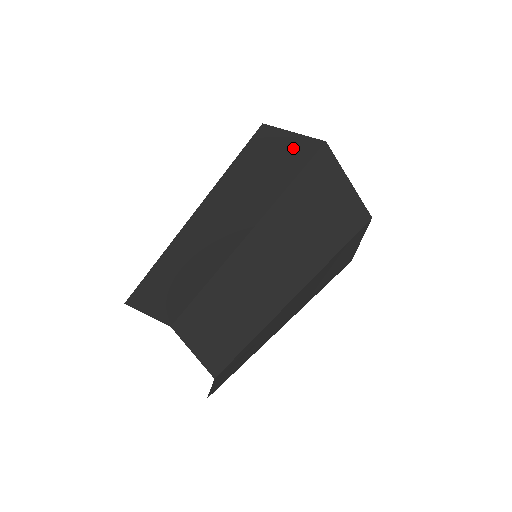
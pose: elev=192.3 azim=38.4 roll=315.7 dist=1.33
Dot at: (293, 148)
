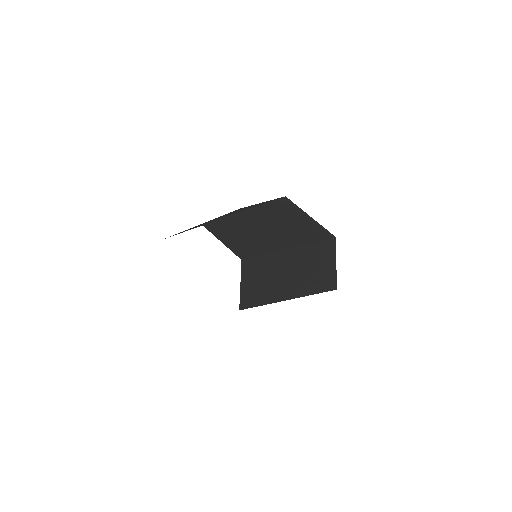
Dot at: (265, 202)
